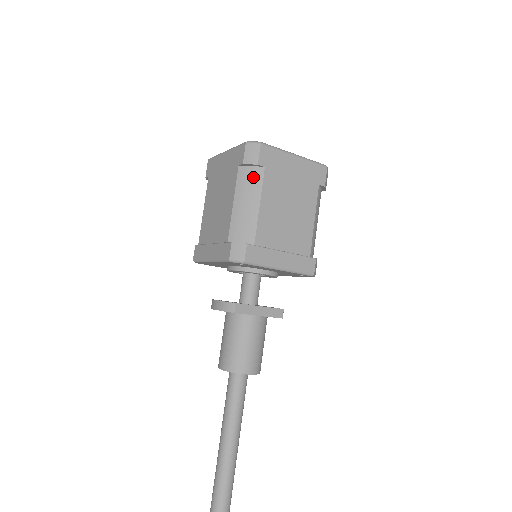
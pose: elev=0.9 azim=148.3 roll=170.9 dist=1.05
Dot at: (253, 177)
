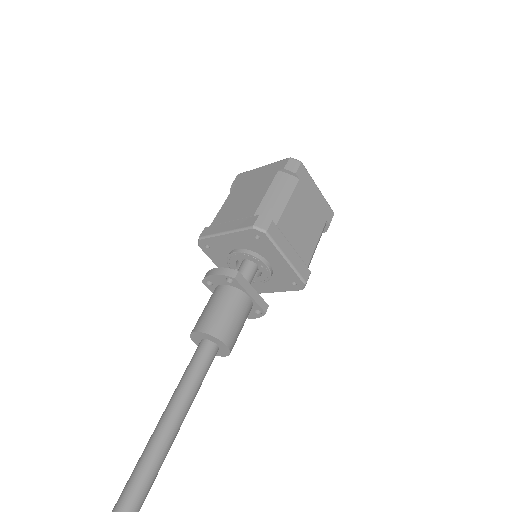
Dot at: (288, 181)
